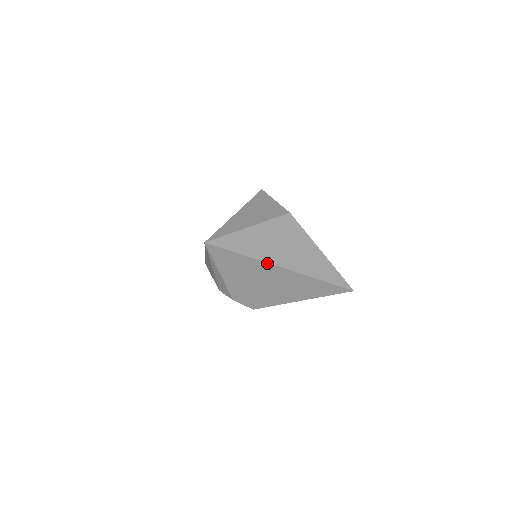
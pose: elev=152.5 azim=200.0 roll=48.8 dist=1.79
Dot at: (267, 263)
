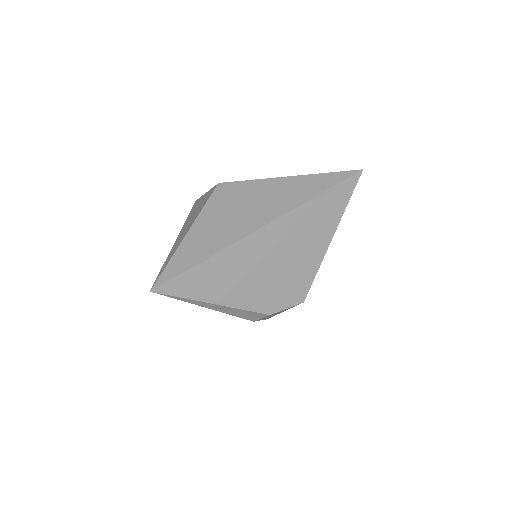
Dot at: (236, 243)
